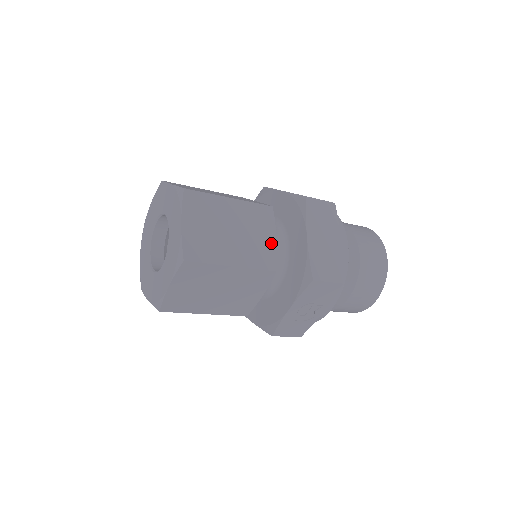
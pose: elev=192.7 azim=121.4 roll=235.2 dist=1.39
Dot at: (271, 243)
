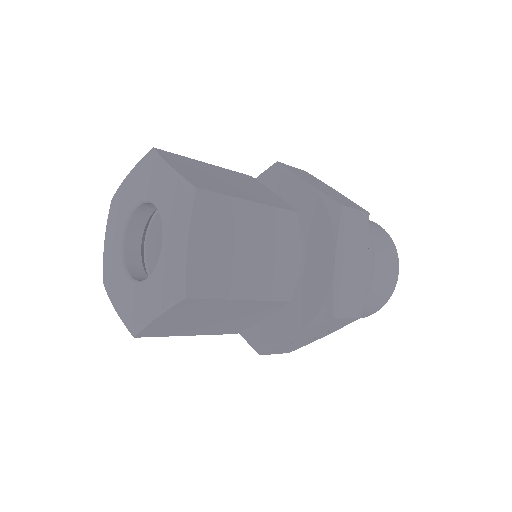
Dot at: (290, 264)
